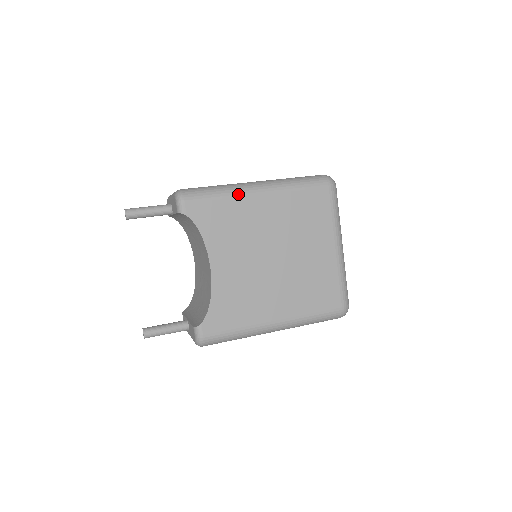
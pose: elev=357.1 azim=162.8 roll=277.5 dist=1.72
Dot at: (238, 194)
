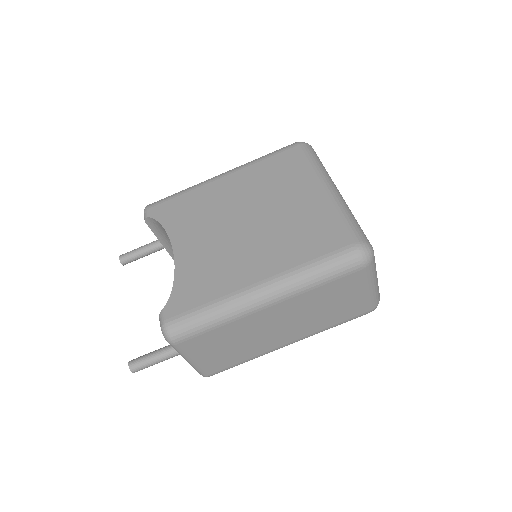
Dot at: (199, 185)
